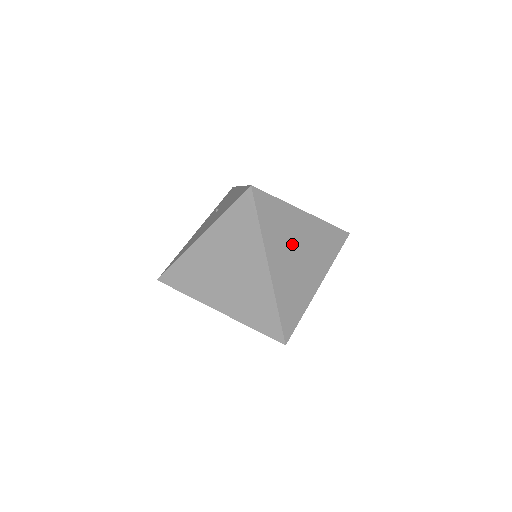
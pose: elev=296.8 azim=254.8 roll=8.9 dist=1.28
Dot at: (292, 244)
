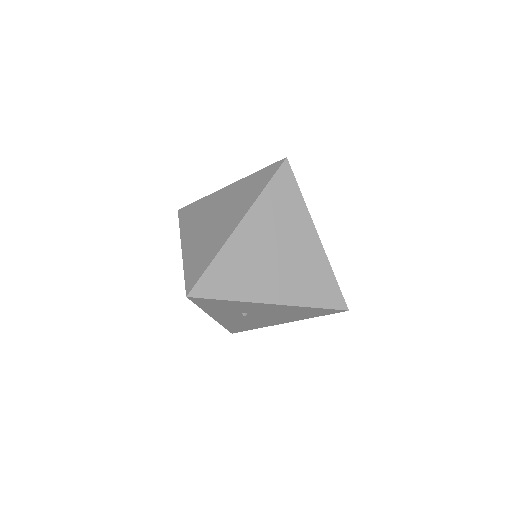
Dot at: (279, 238)
